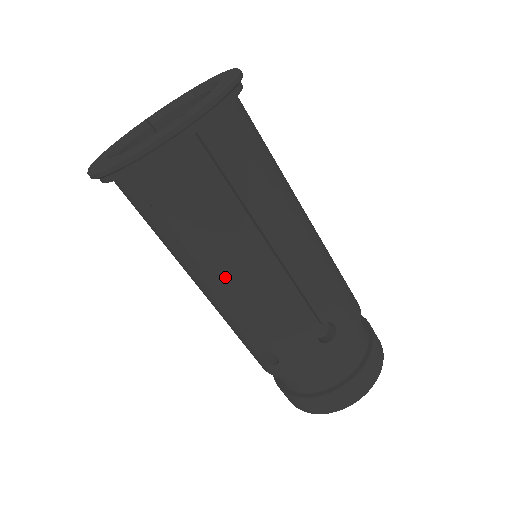
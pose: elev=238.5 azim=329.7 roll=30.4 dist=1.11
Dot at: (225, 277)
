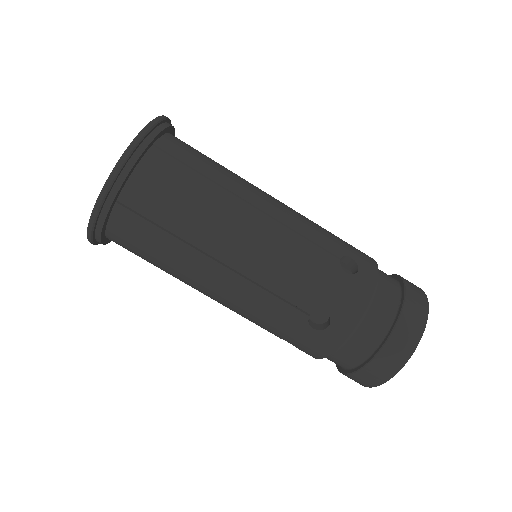
Dot at: (206, 292)
